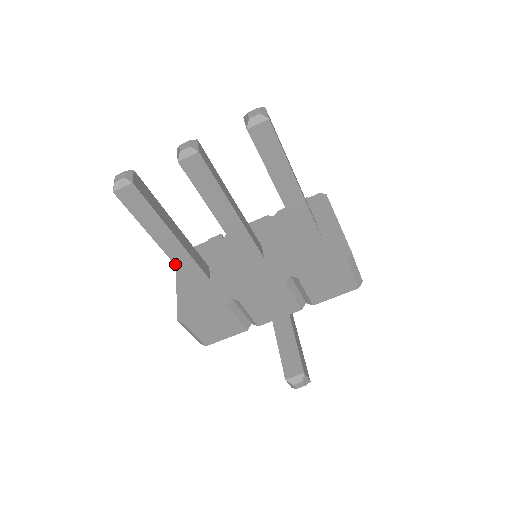
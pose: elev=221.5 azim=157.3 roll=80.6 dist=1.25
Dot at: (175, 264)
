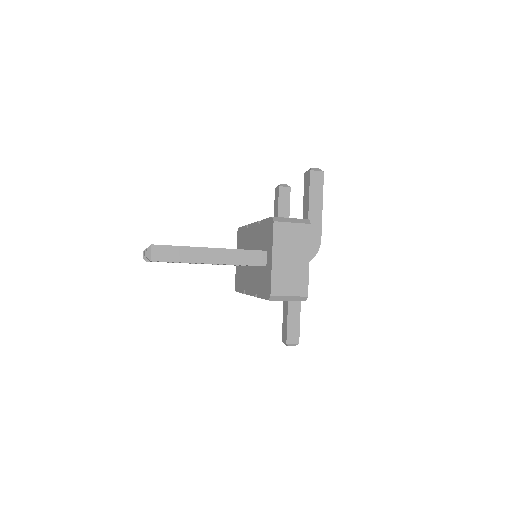
Dot at: occluded
